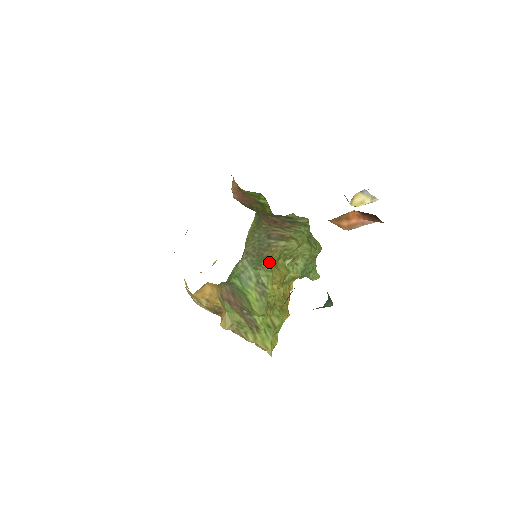
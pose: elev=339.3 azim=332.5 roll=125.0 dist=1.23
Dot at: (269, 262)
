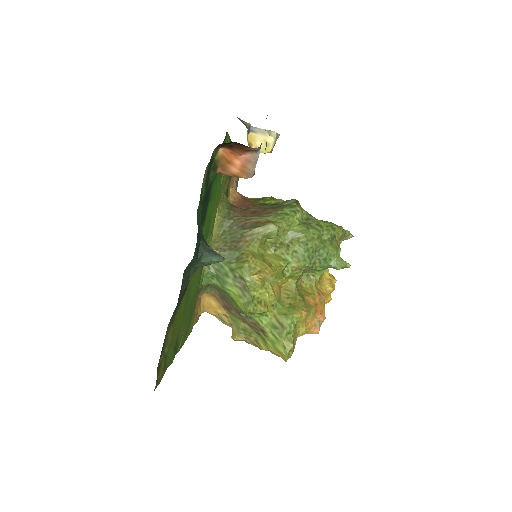
Dot at: (244, 253)
